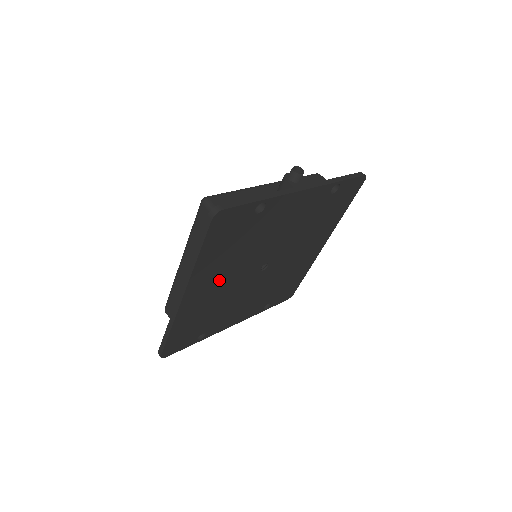
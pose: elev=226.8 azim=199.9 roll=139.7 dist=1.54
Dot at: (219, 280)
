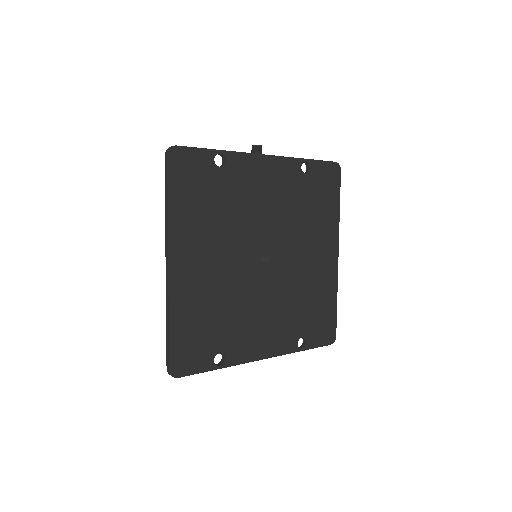
Dot at: (209, 255)
